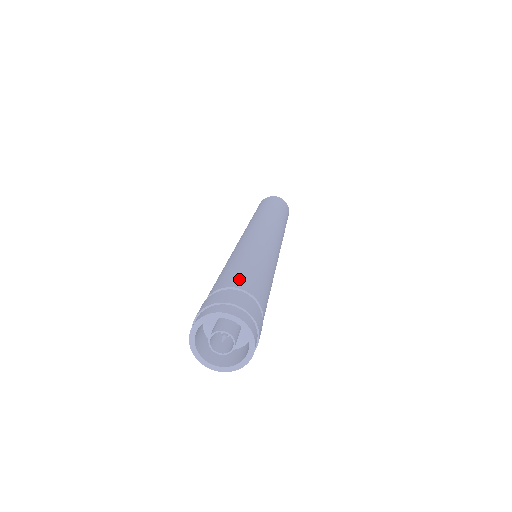
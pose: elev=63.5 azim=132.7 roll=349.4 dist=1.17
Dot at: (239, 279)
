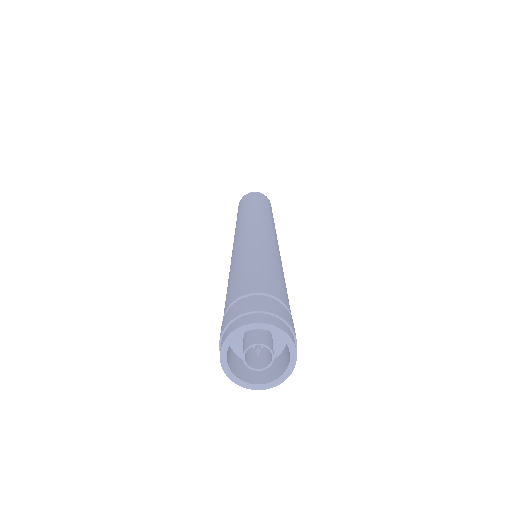
Dot at: (283, 293)
